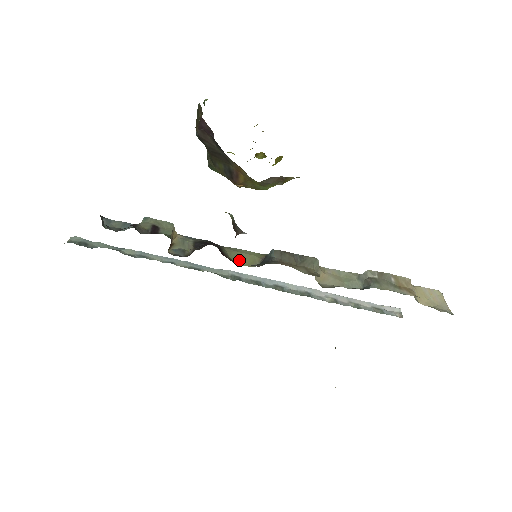
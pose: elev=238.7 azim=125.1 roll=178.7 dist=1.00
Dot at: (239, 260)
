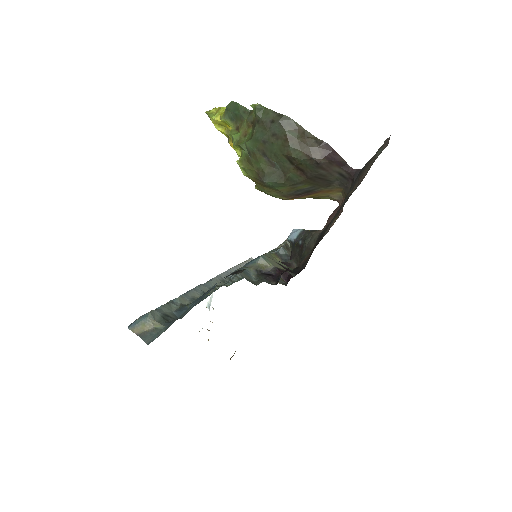
Dot at: occluded
